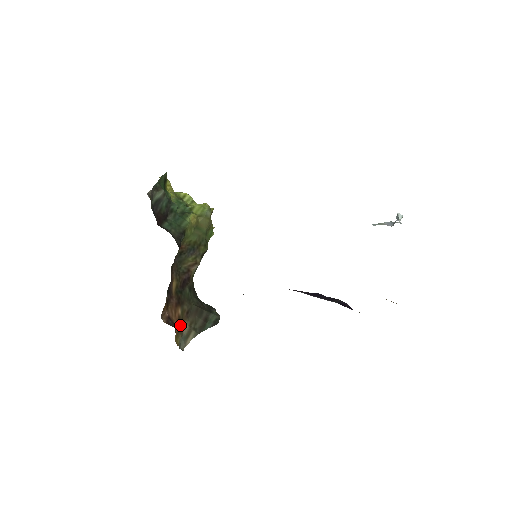
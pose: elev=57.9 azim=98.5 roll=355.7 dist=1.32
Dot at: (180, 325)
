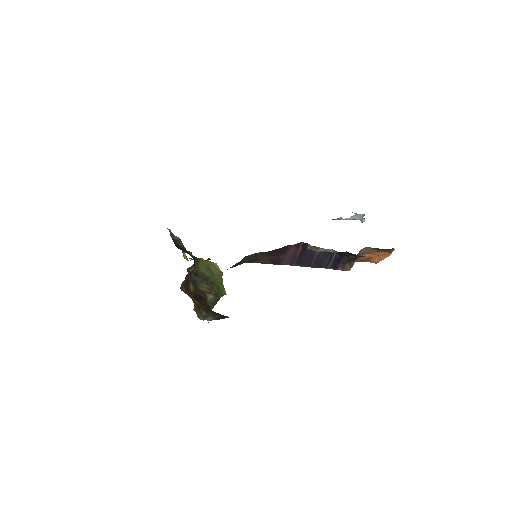
Dot at: (198, 308)
